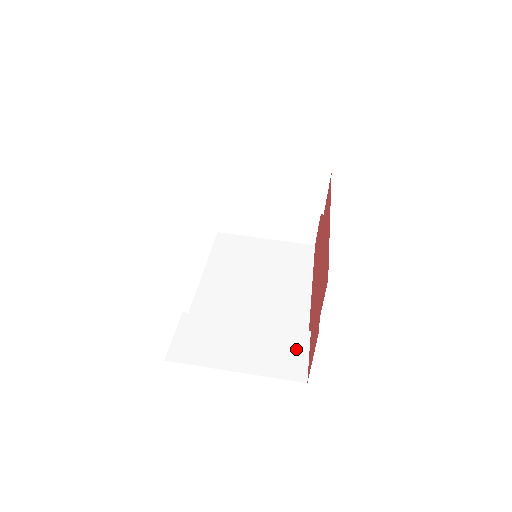
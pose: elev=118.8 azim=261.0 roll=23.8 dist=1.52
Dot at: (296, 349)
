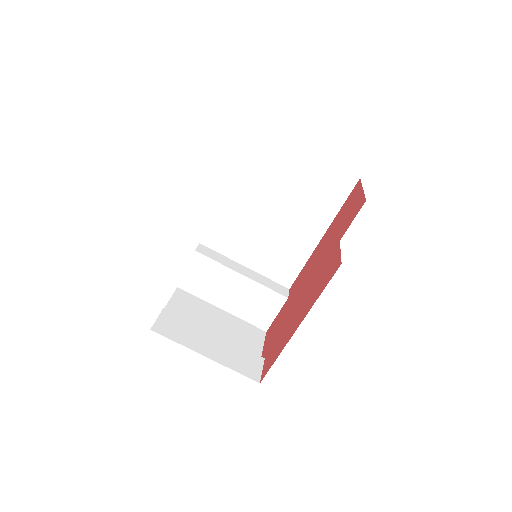
Dot at: (270, 308)
